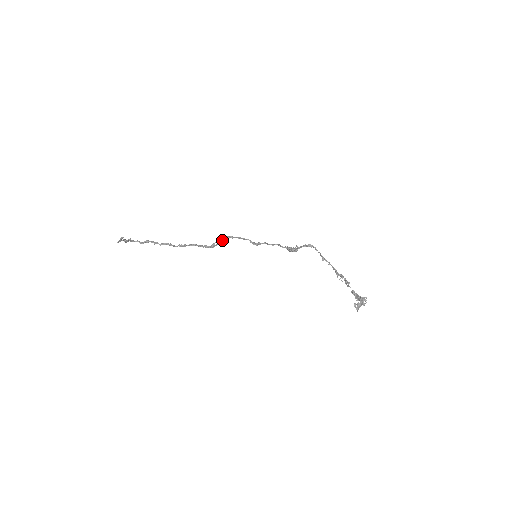
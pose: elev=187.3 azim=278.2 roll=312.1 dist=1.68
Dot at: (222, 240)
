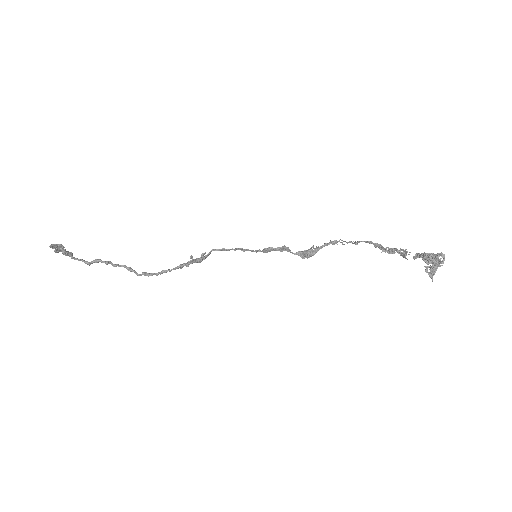
Dot at: (205, 256)
